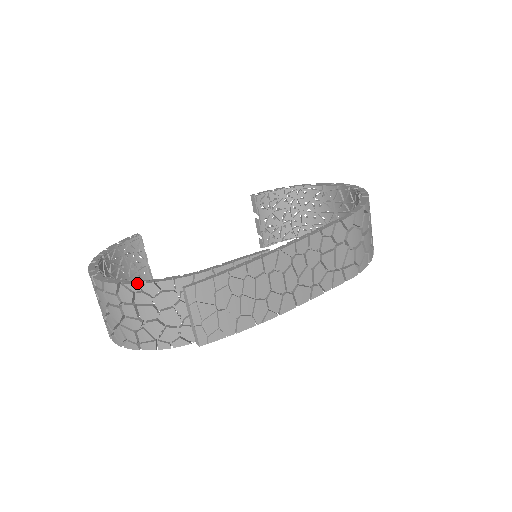
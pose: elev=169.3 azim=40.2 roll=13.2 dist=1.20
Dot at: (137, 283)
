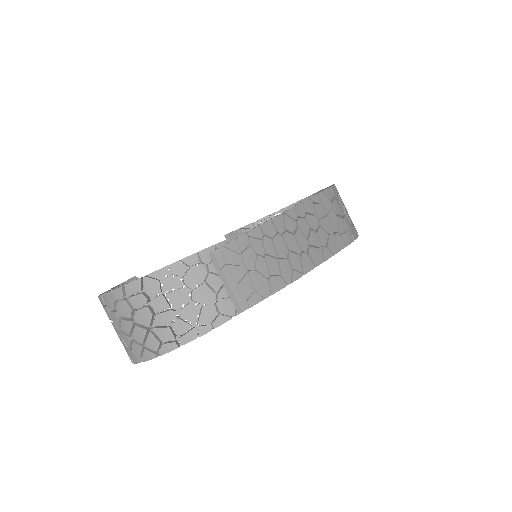
Dot at: occluded
